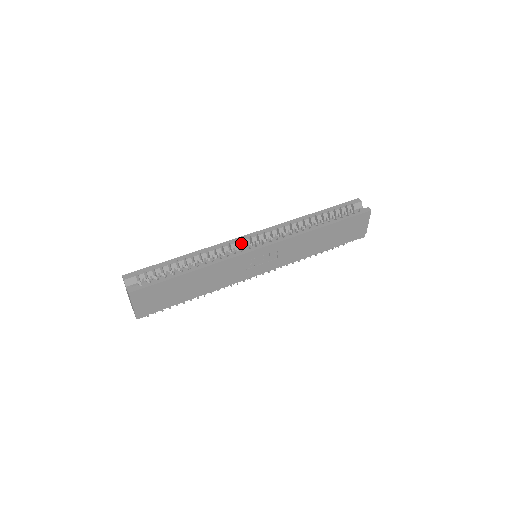
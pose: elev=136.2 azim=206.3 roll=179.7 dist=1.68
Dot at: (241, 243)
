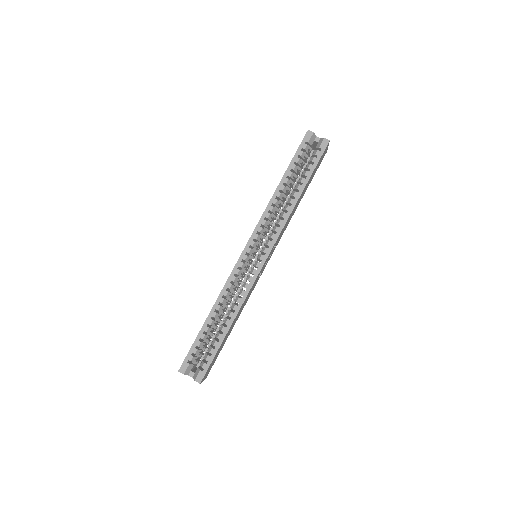
Dot at: (244, 265)
